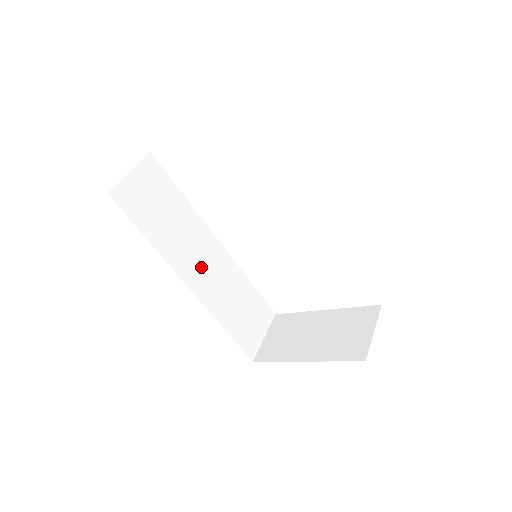
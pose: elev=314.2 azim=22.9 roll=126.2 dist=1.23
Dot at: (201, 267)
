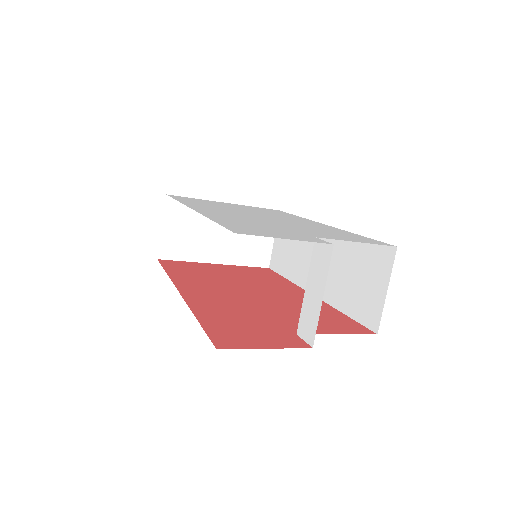
Dot at: occluded
